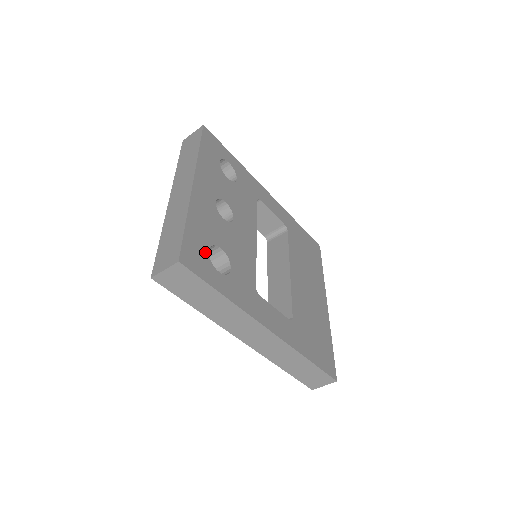
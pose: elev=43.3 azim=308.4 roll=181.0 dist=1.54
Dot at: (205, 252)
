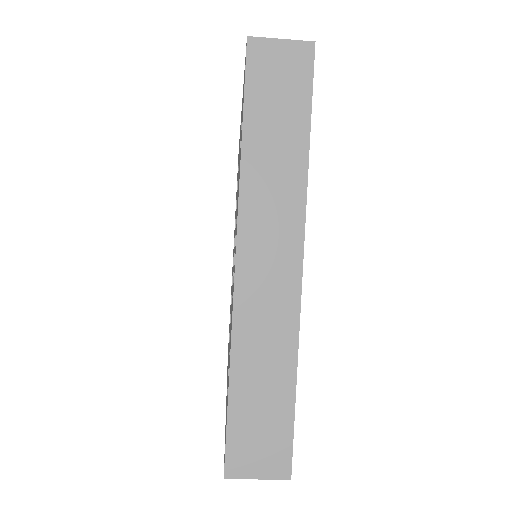
Dot at: occluded
